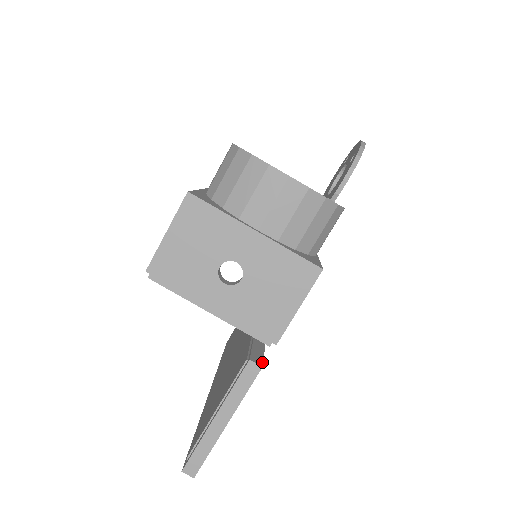
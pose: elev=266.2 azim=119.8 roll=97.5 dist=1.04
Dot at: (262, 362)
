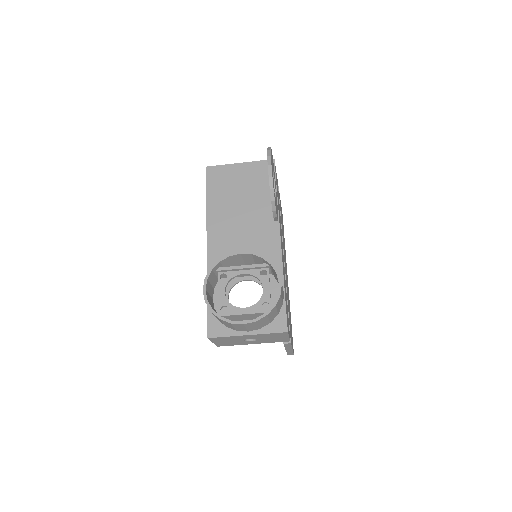
Dot at: (290, 338)
